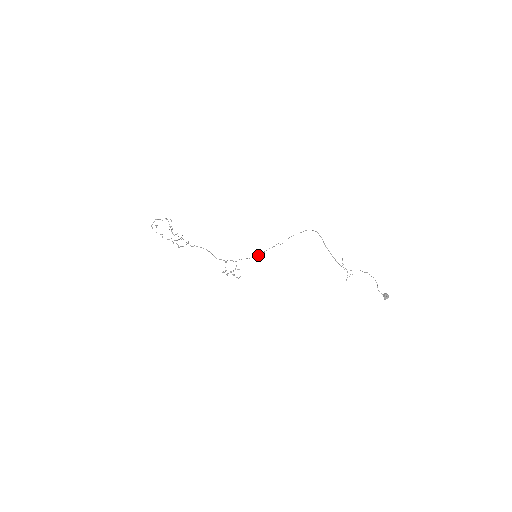
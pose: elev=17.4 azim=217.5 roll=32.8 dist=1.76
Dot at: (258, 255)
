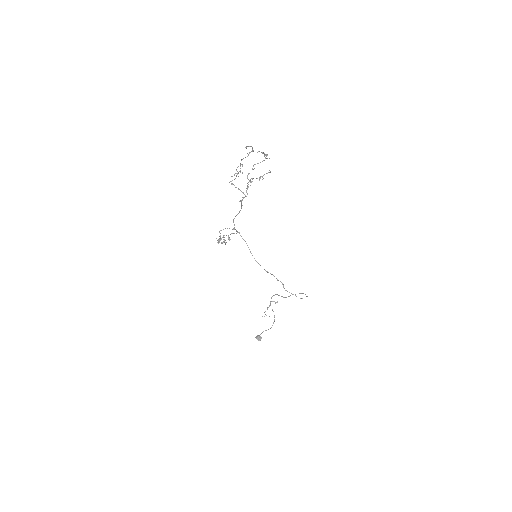
Dot at: occluded
